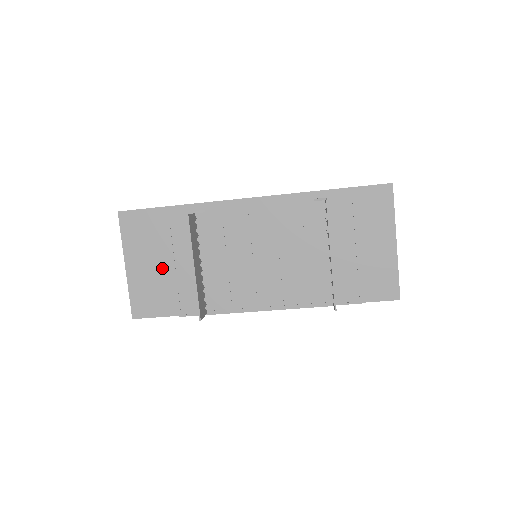
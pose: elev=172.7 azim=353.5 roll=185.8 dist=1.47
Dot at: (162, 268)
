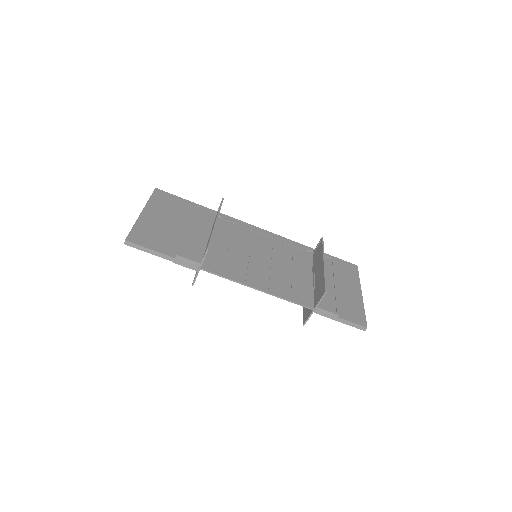
Dot at: (174, 227)
